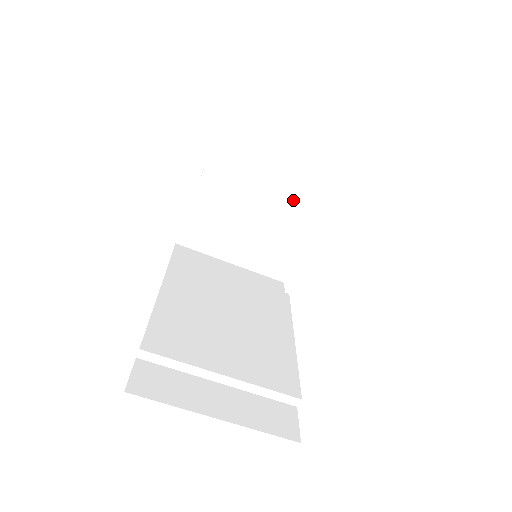
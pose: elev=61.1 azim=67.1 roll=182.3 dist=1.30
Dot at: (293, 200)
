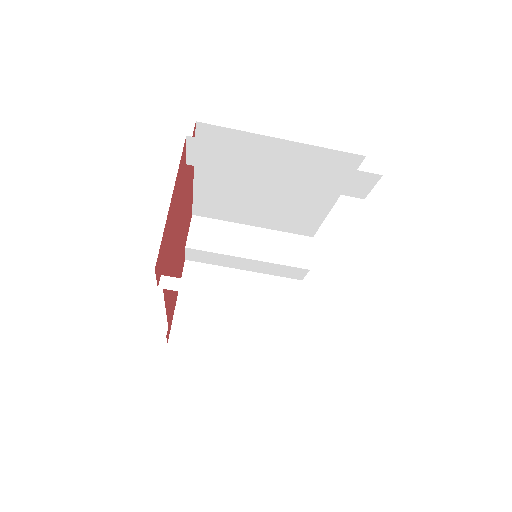
Dot at: (273, 250)
